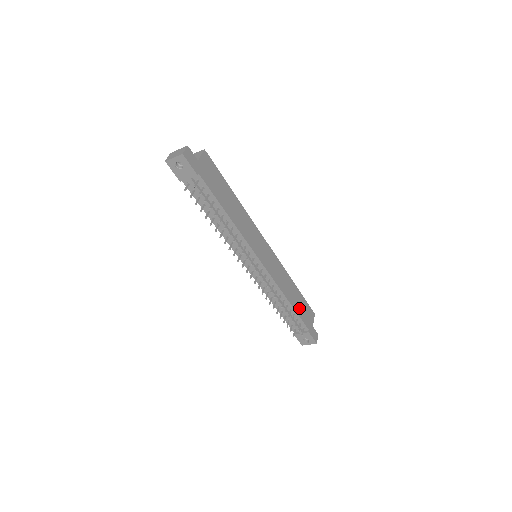
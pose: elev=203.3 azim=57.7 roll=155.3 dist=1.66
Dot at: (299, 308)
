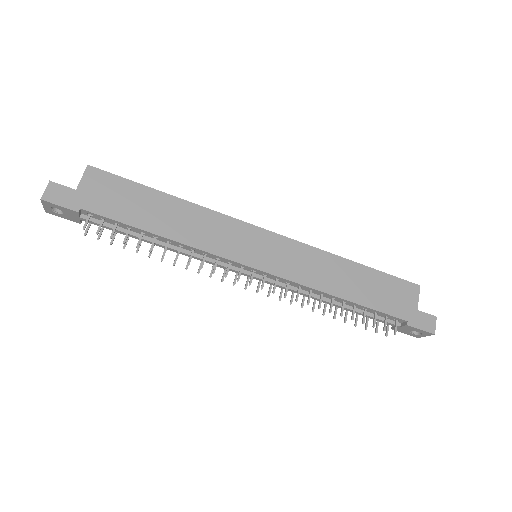
Dot at: (372, 296)
